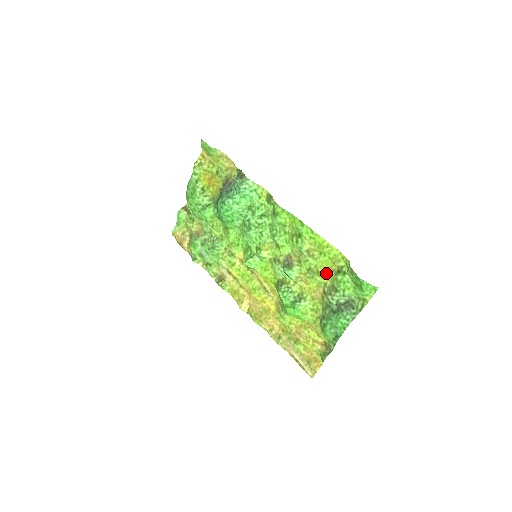
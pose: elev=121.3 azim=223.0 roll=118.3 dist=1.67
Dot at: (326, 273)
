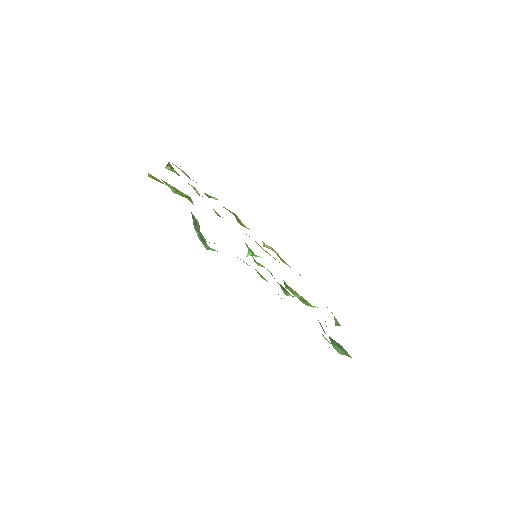
Dot at: occluded
